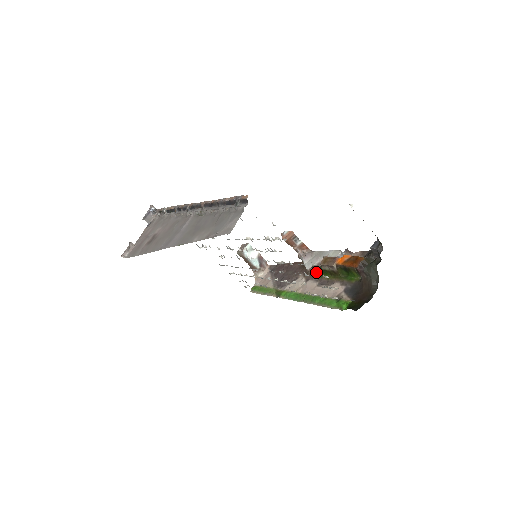
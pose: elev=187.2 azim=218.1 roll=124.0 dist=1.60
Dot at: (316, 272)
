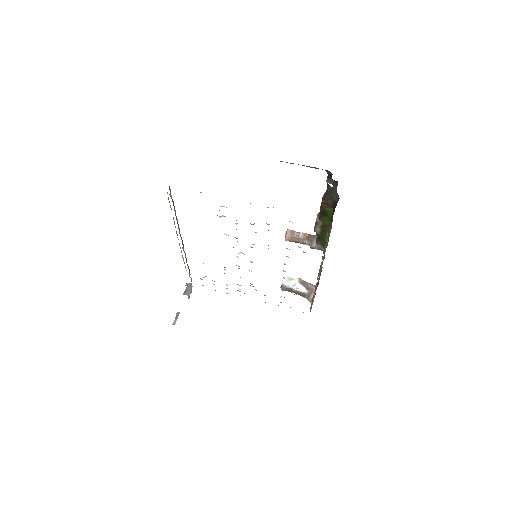
Dot at: (322, 244)
